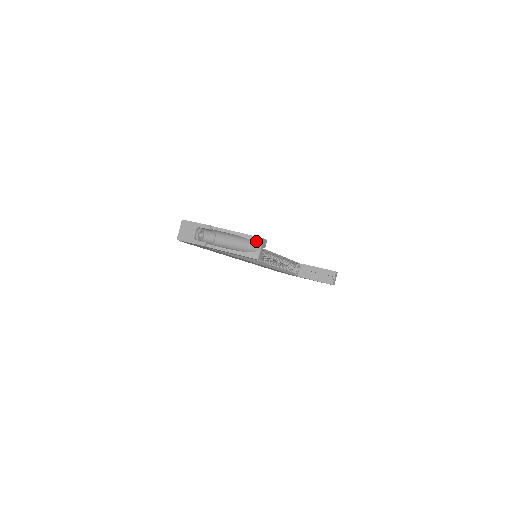
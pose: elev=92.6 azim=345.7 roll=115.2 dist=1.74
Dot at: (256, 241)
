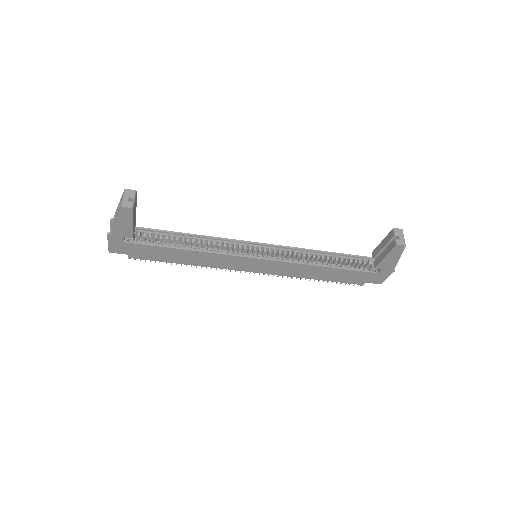
Dot at: (122, 196)
